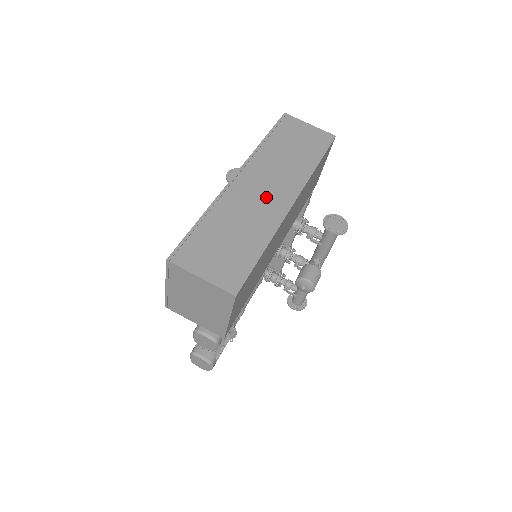
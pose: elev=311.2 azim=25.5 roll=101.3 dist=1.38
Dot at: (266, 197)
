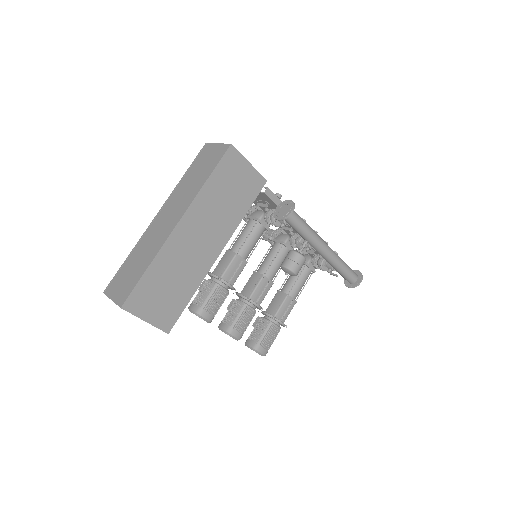
Dot at: (164, 226)
